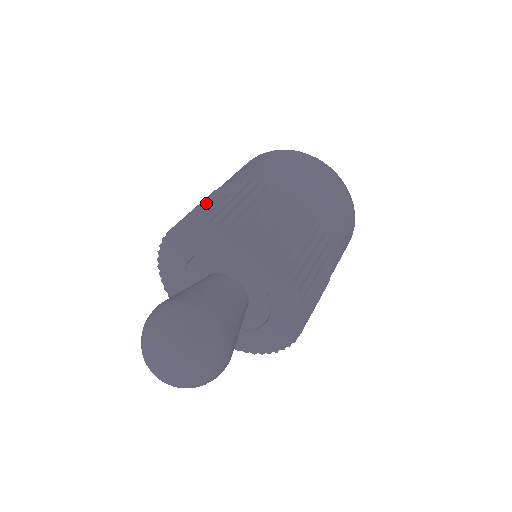
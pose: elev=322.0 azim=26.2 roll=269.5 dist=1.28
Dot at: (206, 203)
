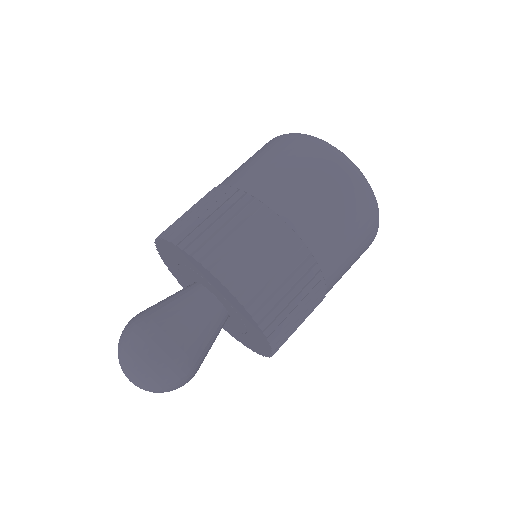
Dot at: (223, 229)
